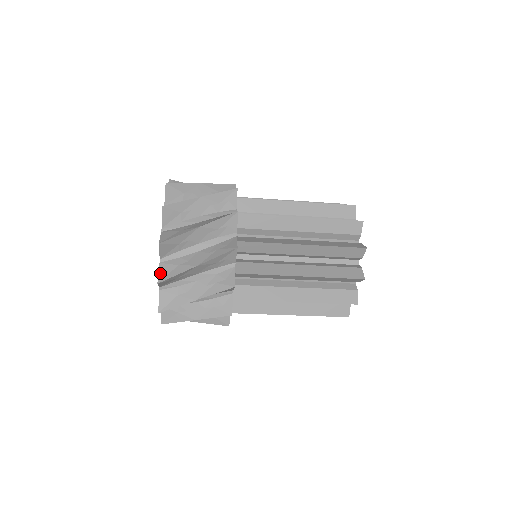
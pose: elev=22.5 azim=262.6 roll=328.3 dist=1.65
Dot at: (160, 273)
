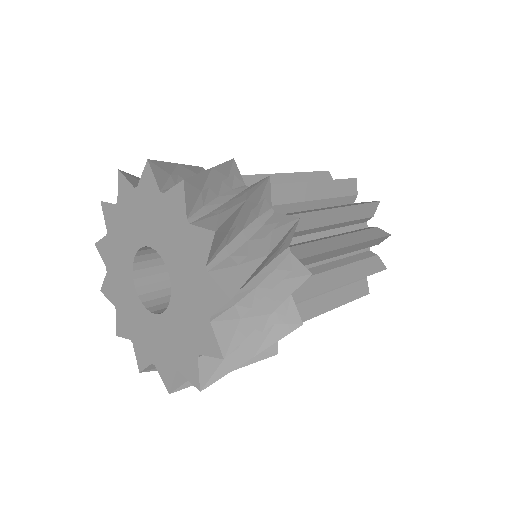
Dot at: (175, 383)
